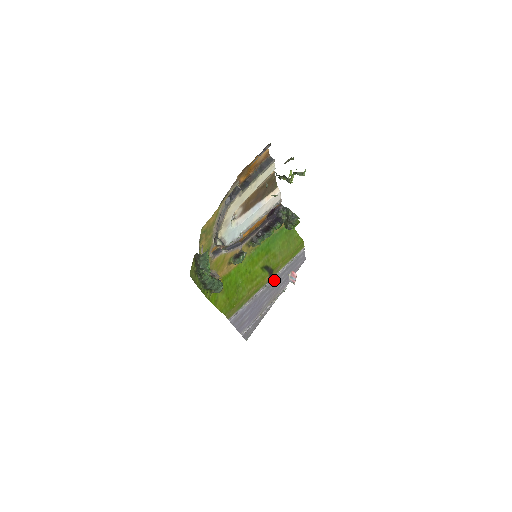
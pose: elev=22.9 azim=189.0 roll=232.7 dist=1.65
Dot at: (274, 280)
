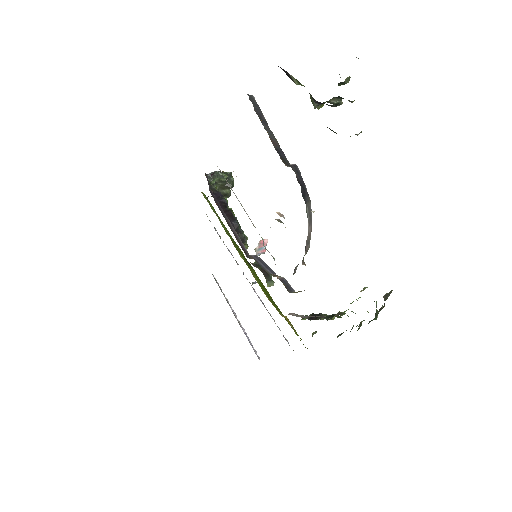
Dot at: occluded
